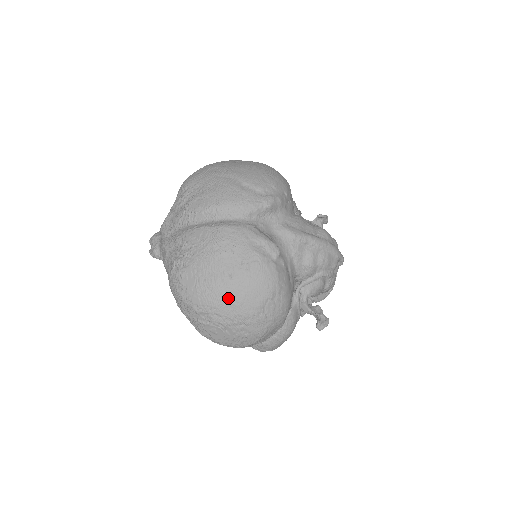
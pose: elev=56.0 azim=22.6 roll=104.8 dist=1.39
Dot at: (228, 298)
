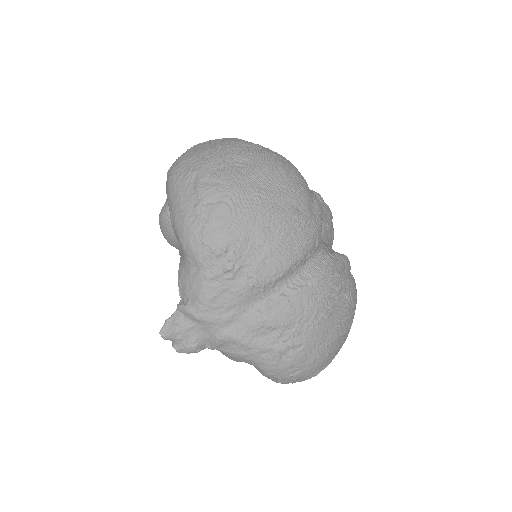
Dot at: (342, 341)
